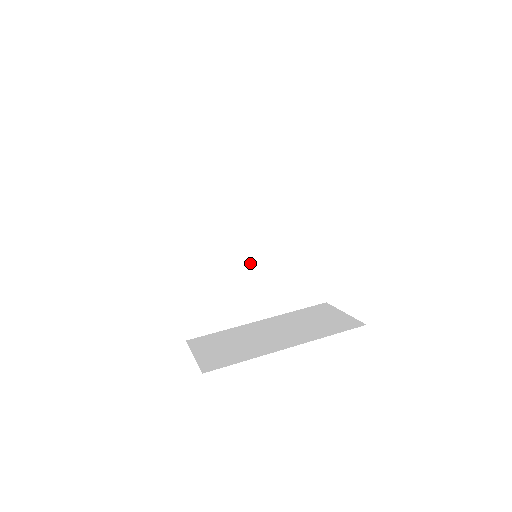
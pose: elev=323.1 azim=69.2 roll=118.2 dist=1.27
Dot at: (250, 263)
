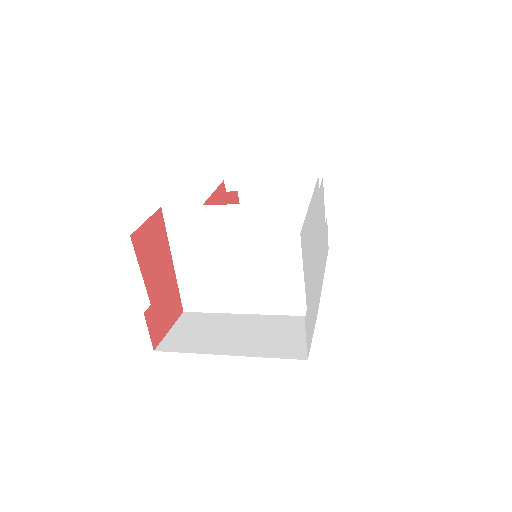
Dot at: (240, 264)
